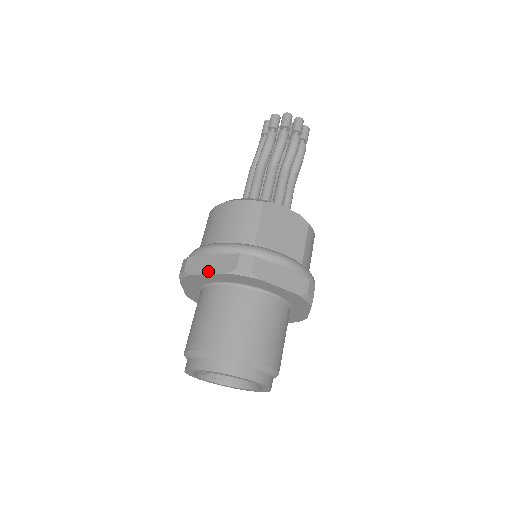
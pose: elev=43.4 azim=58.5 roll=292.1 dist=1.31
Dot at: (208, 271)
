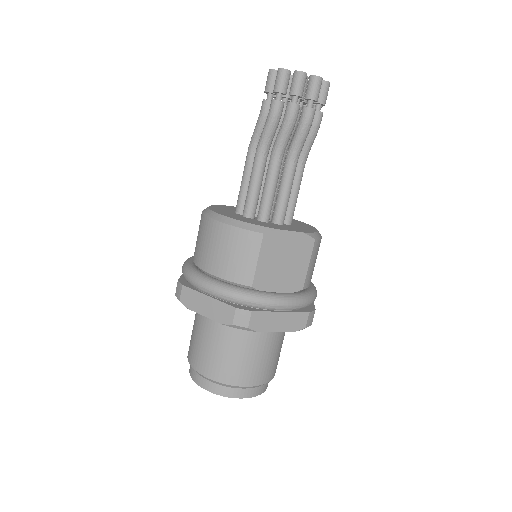
Dot at: (204, 313)
